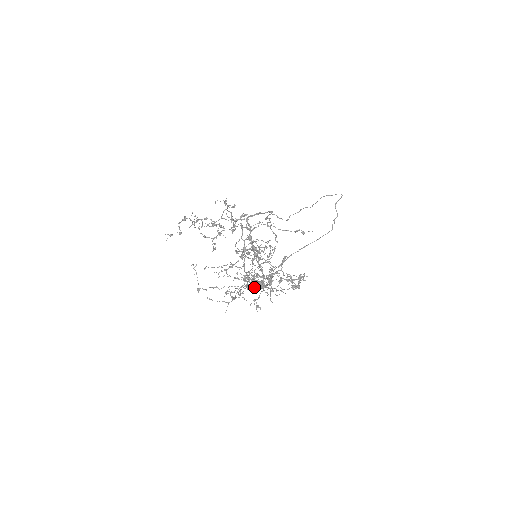
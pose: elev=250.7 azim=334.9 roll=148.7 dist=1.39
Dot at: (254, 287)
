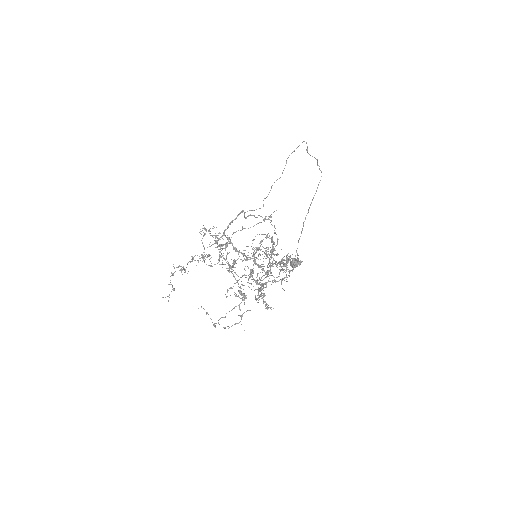
Dot at: (264, 287)
